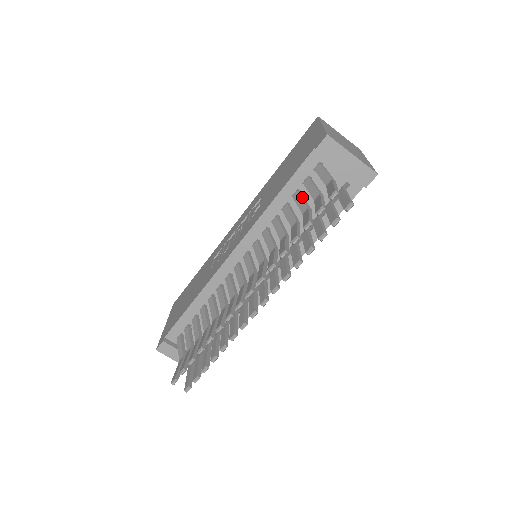
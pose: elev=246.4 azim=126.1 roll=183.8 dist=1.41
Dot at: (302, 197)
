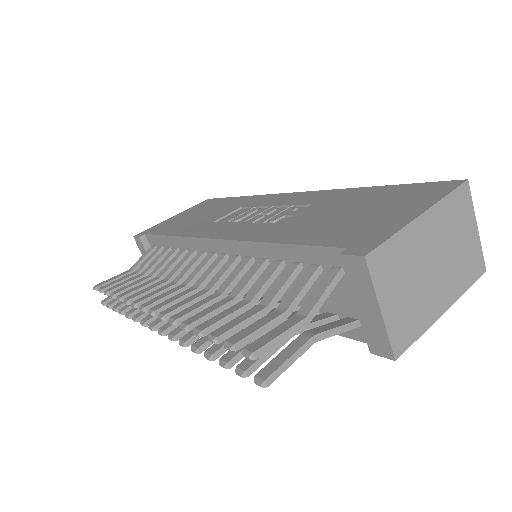
Dot at: (287, 281)
